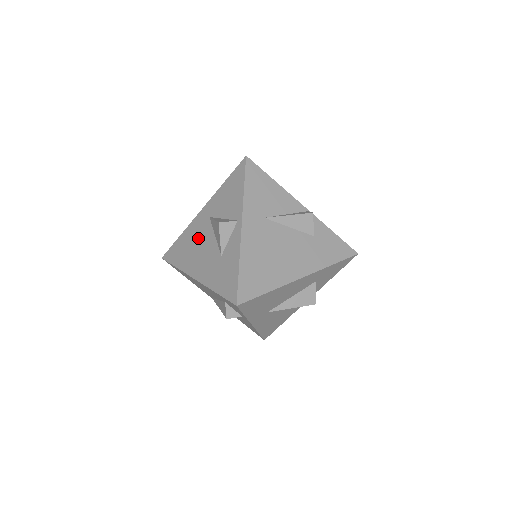
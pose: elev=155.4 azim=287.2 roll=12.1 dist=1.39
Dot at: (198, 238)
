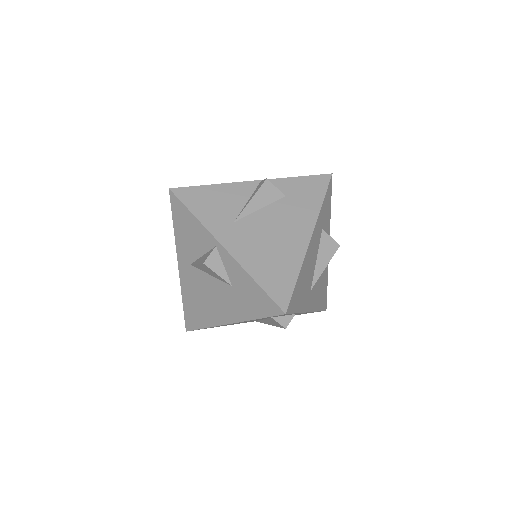
Dot at: (199, 290)
